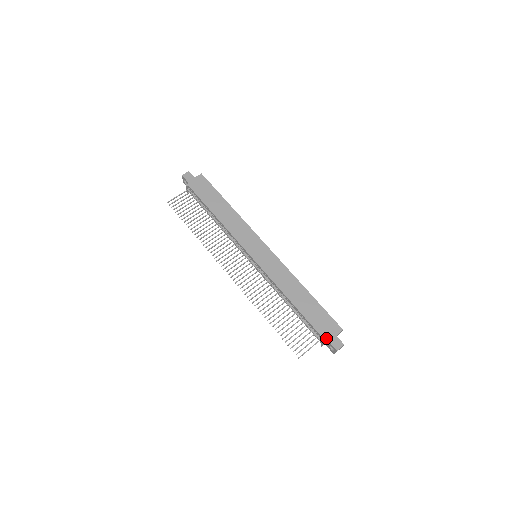
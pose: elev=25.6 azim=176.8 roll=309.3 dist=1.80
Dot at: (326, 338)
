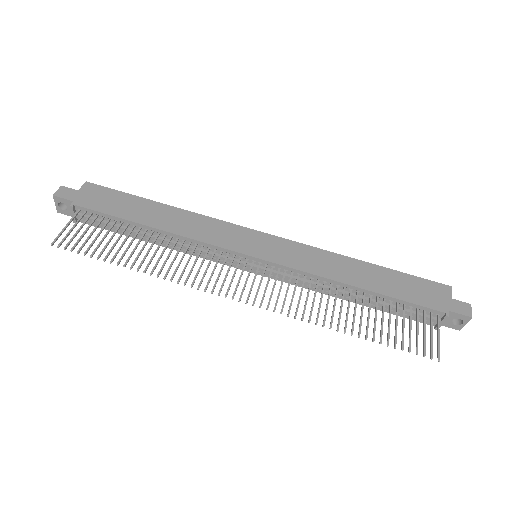
Dot at: (445, 309)
